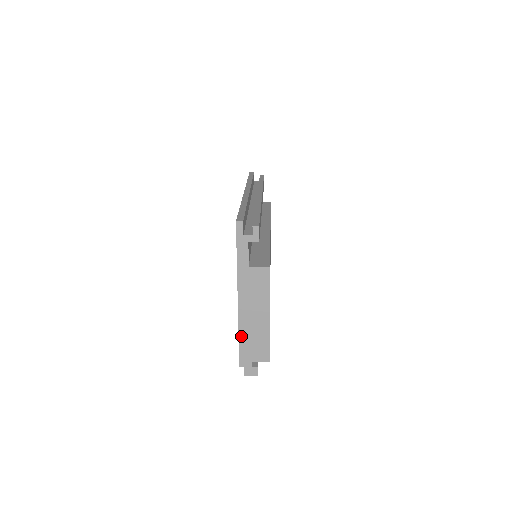
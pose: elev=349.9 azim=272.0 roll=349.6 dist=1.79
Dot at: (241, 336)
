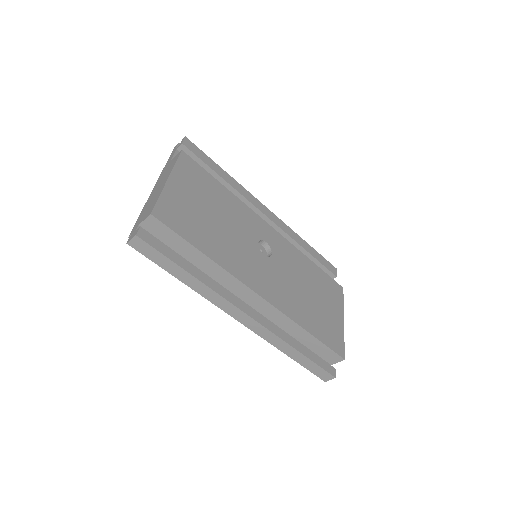
Dot at: (143, 210)
